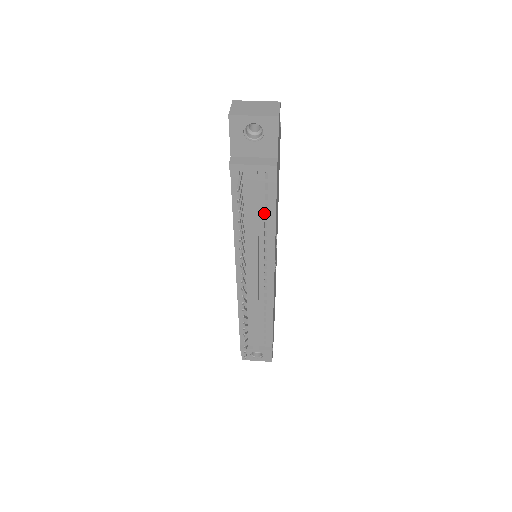
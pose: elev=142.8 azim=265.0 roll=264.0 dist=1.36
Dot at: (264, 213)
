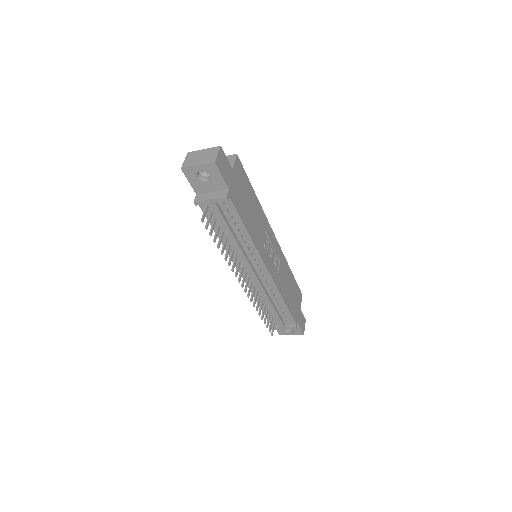
Dot at: (237, 229)
